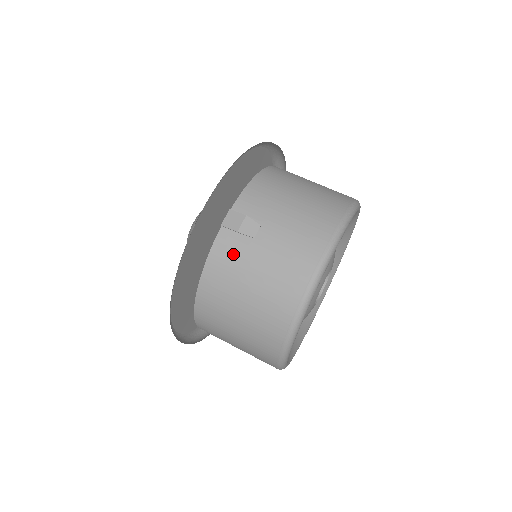
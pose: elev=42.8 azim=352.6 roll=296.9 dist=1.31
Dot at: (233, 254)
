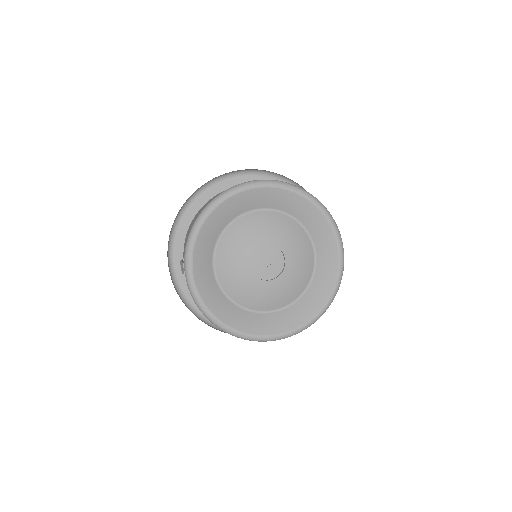
Dot at: occluded
